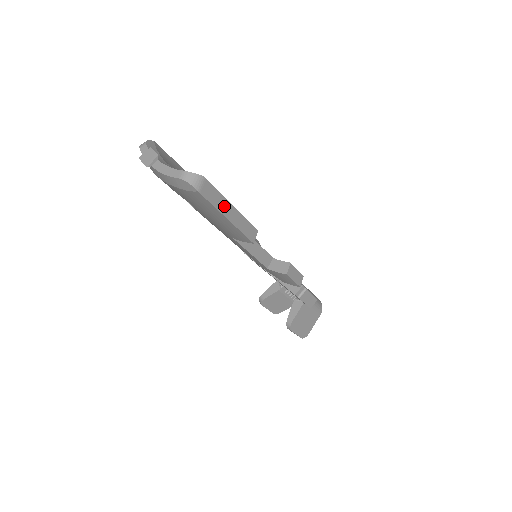
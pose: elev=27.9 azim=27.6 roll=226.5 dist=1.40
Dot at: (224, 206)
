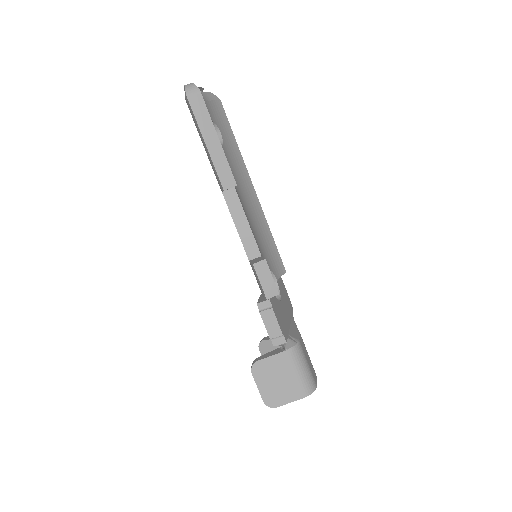
Dot at: (208, 129)
